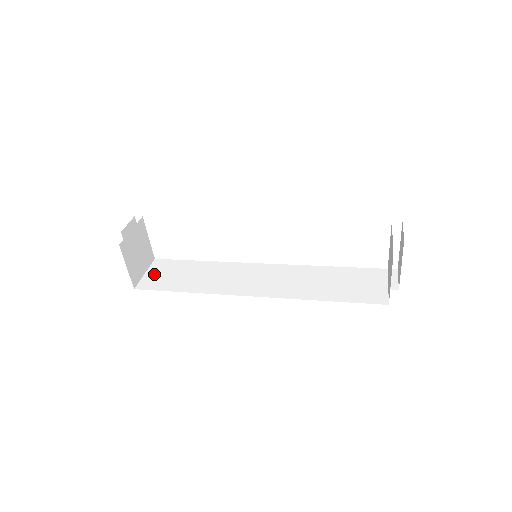
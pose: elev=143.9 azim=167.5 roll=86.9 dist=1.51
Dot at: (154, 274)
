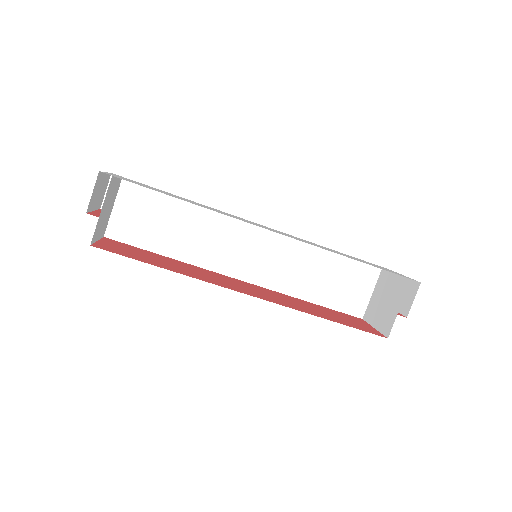
Dot at: (126, 213)
